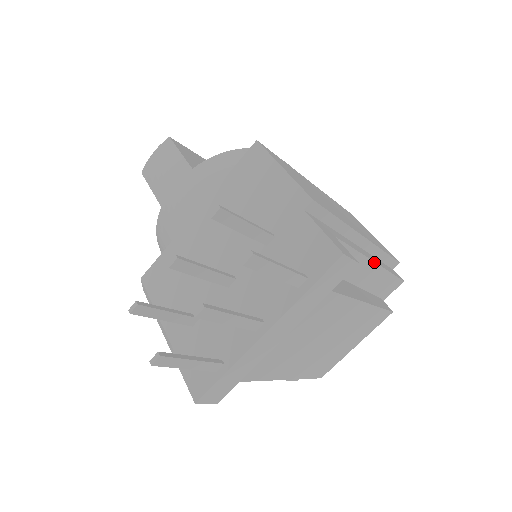
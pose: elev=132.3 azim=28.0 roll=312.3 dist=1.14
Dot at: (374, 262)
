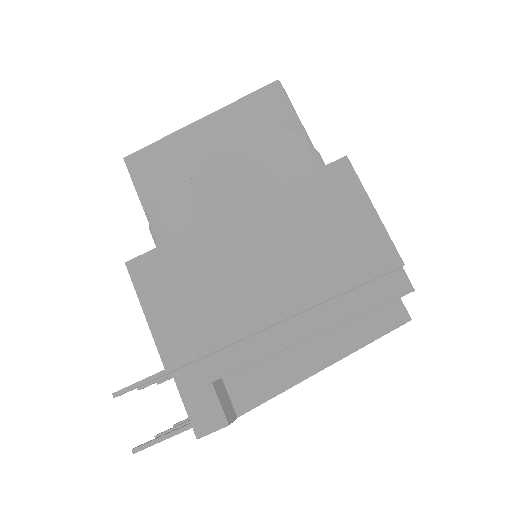
Dot at: (312, 336)
